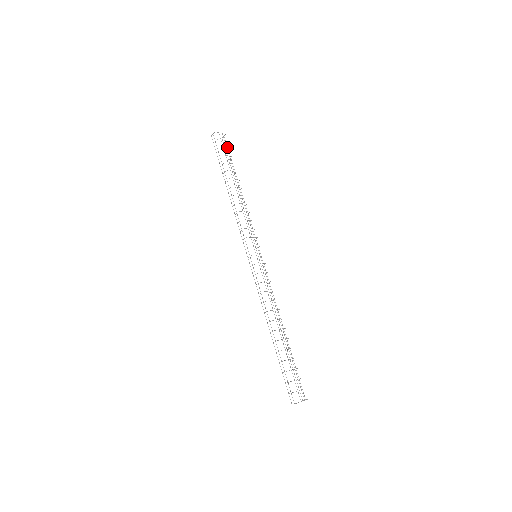
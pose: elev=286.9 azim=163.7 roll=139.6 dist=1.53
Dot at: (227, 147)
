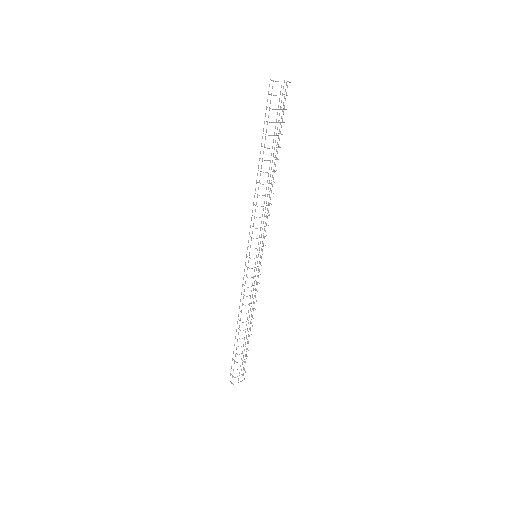
Dot at: occluded
